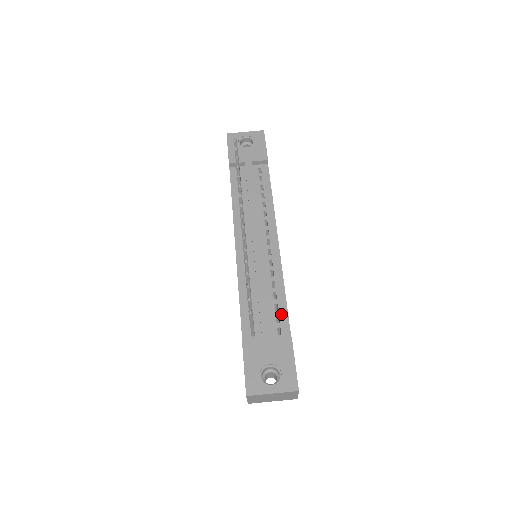
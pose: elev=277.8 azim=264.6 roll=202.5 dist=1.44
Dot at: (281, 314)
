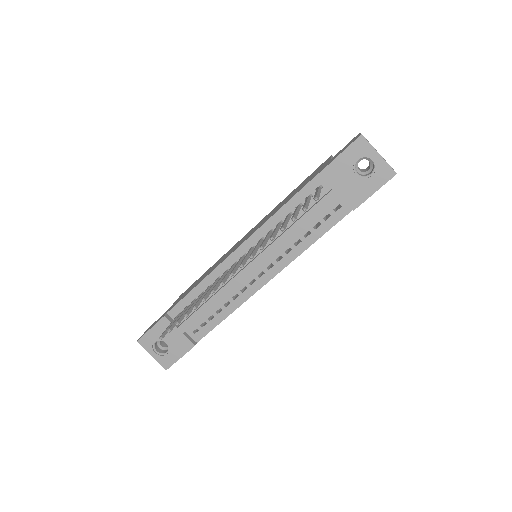
Dot at: (209, 325)
